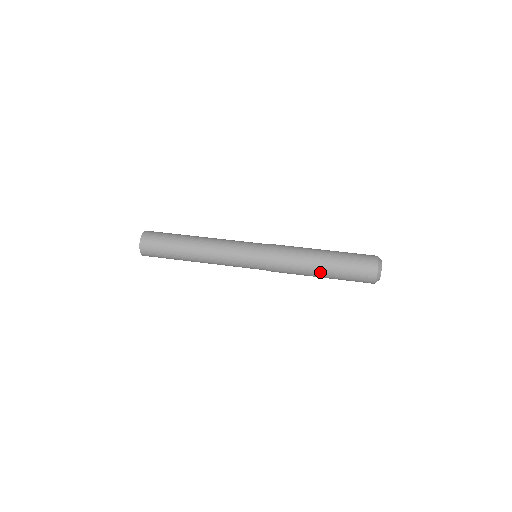
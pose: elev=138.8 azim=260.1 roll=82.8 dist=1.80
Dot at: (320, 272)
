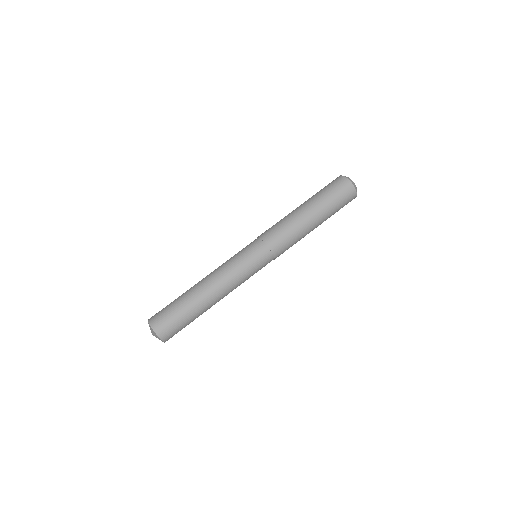
Dot at: occluded
